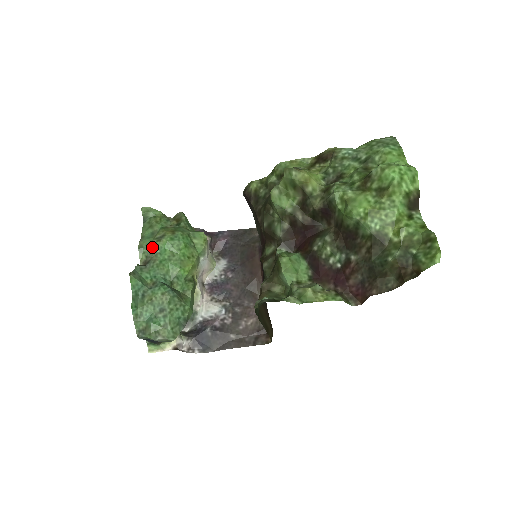
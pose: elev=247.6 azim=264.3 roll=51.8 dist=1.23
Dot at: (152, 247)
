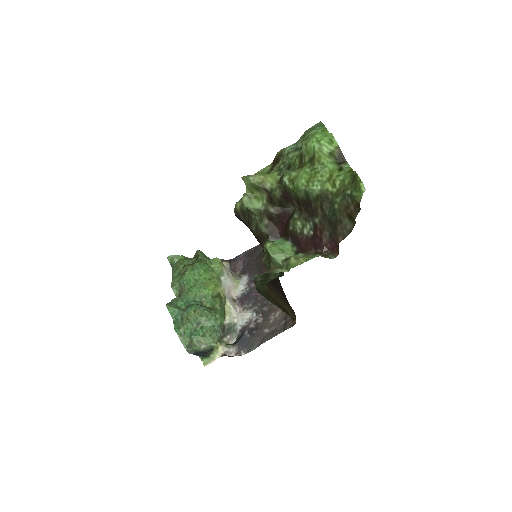
Dot at: (180, 282)
